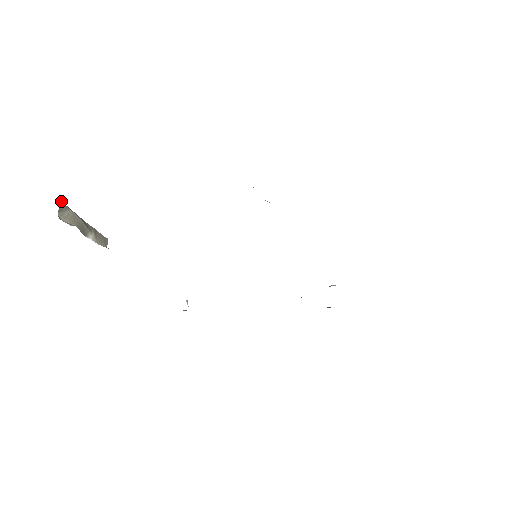
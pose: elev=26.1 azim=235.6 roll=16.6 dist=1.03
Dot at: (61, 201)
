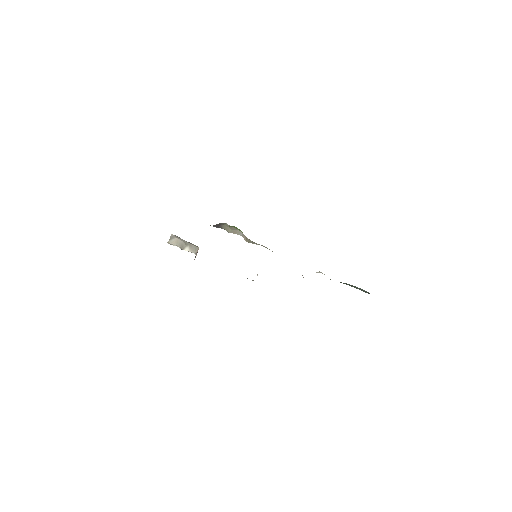
Dot at: (172, 234)
